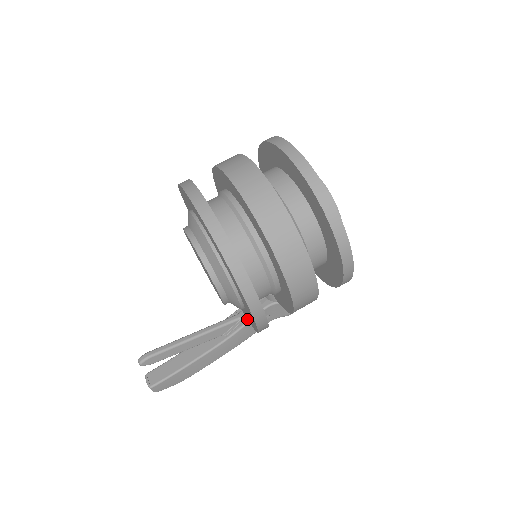
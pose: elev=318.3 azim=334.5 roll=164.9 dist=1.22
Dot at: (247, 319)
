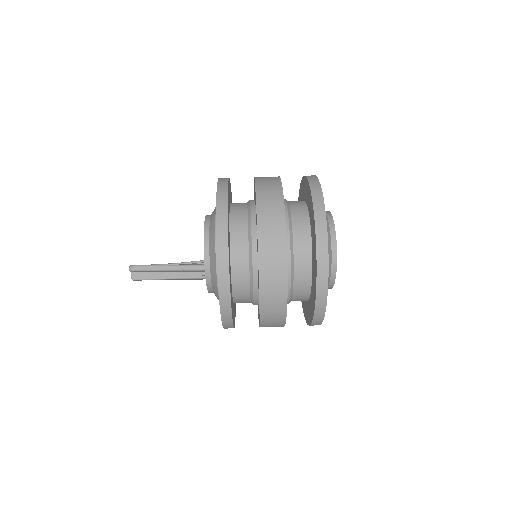
Dot at: occluded
